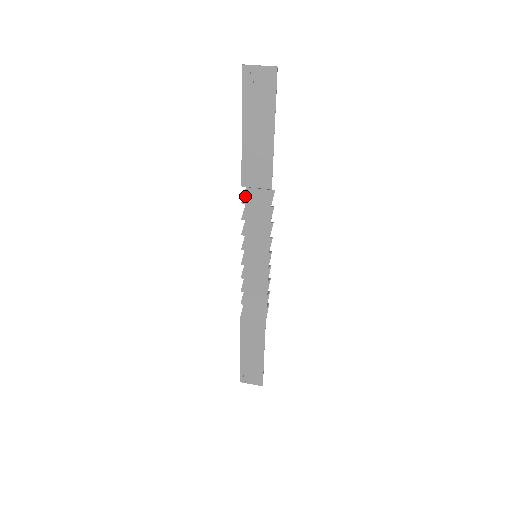
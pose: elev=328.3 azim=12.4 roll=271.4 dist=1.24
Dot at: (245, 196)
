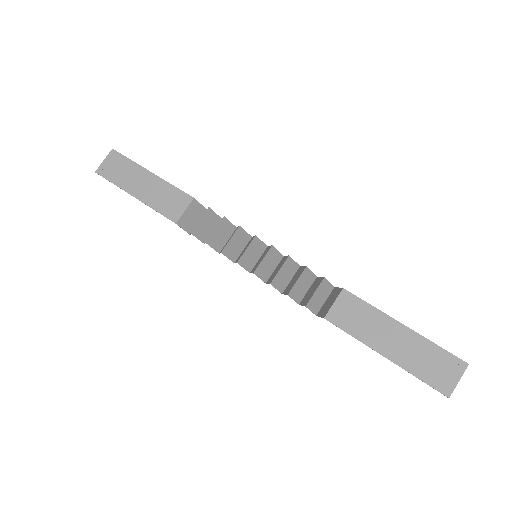
Dot at: occluded
